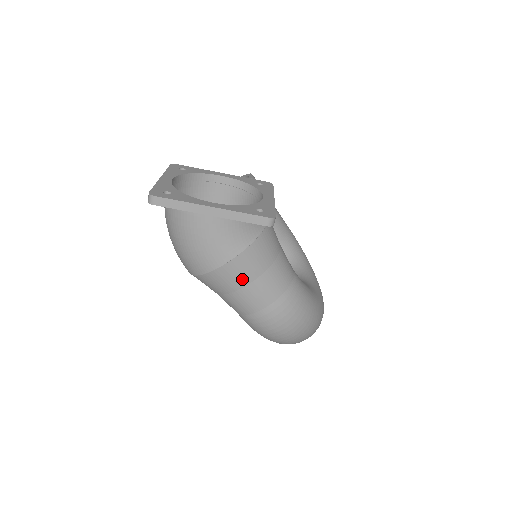
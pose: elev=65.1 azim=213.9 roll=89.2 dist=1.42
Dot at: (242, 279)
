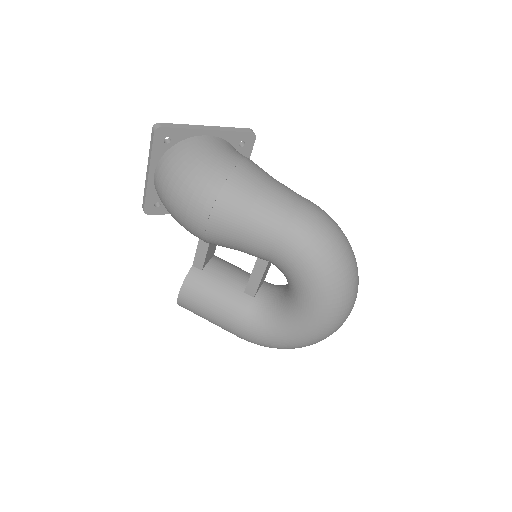
Dot at: (261, 176)
